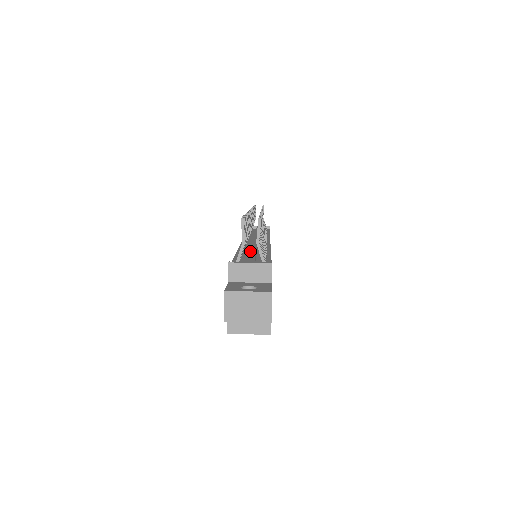
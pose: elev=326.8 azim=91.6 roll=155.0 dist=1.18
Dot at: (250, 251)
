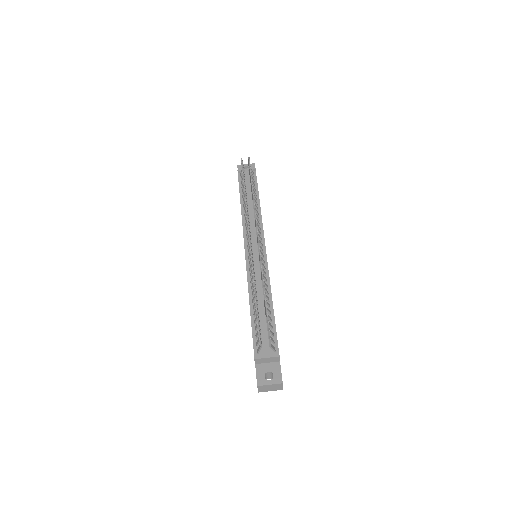
Dot at: (260, 315)
